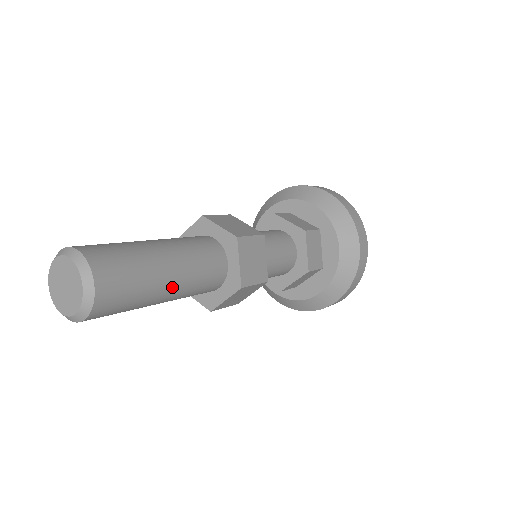
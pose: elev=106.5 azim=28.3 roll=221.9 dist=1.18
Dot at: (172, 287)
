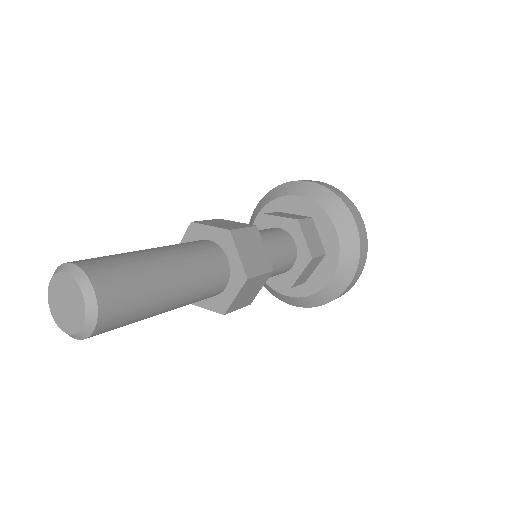
Dot at: (176, 288)
